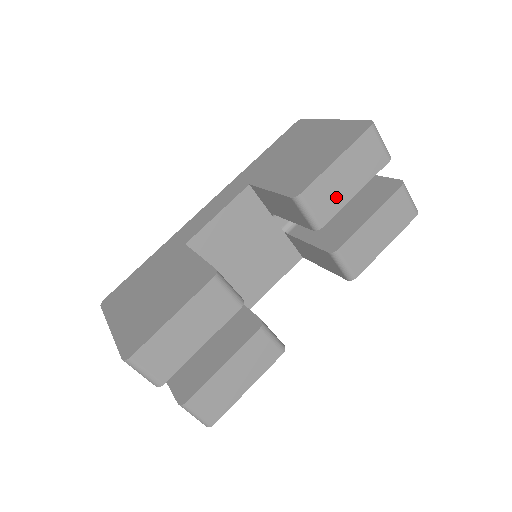
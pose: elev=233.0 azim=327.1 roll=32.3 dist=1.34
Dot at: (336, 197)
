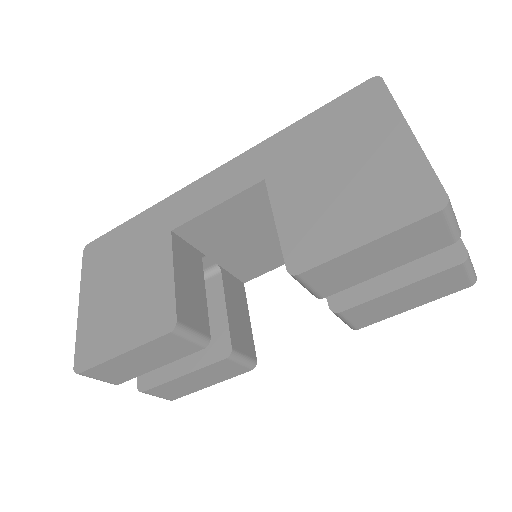
Dot at: (352, 276)
